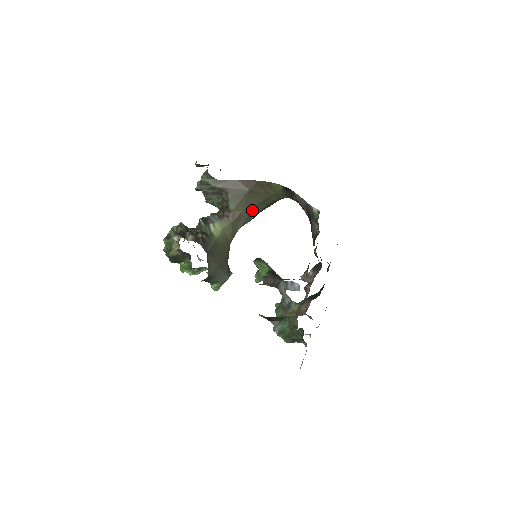
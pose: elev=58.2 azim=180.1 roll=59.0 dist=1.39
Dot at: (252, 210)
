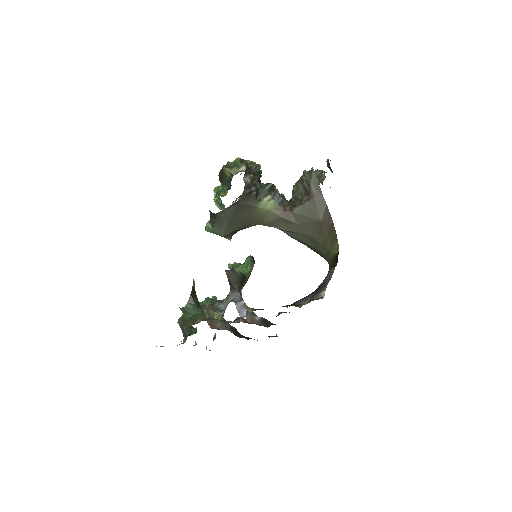
Dot at: (302, 233)
